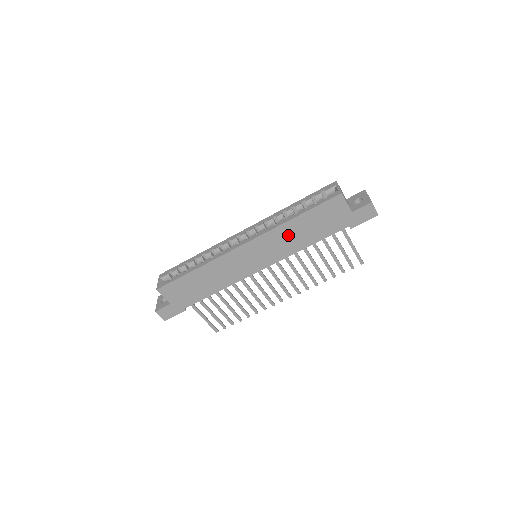
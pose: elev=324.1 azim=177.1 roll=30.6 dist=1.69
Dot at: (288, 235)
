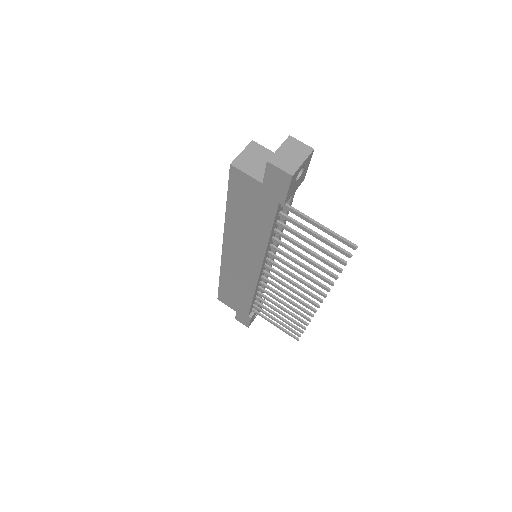
Dot at: (241, 230)
